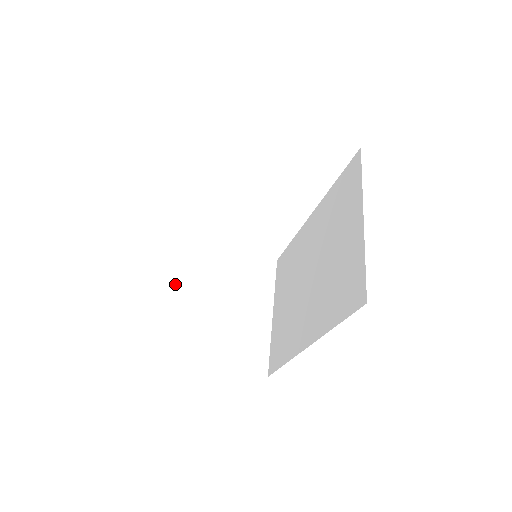
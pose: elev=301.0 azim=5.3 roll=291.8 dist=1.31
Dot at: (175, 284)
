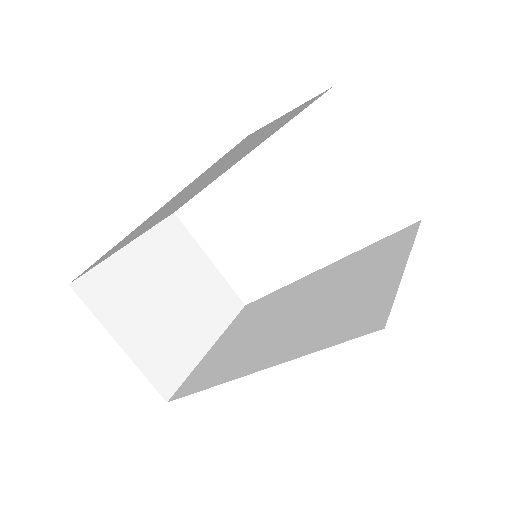
Dot at: (142, 245)
